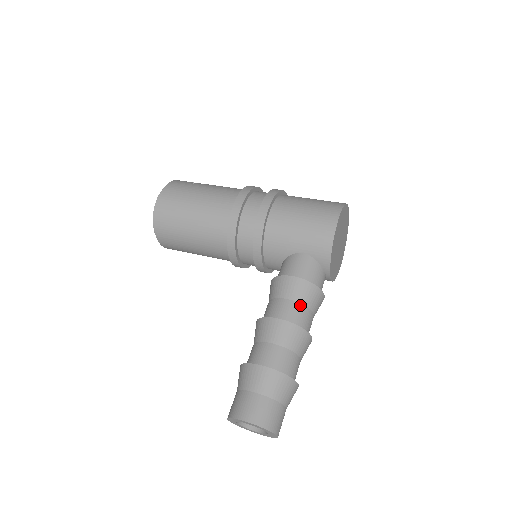
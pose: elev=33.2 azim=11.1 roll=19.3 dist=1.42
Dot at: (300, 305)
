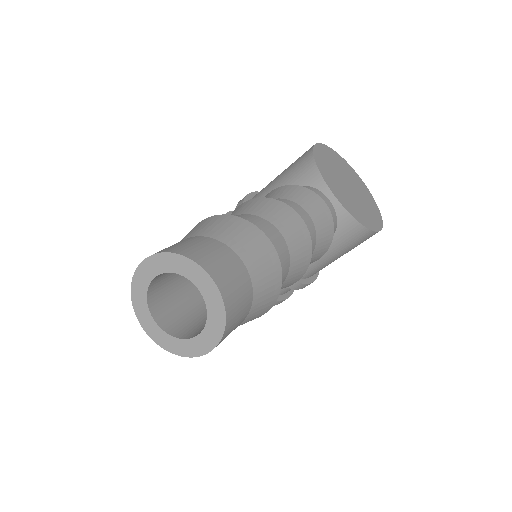
Dot at: occluded
